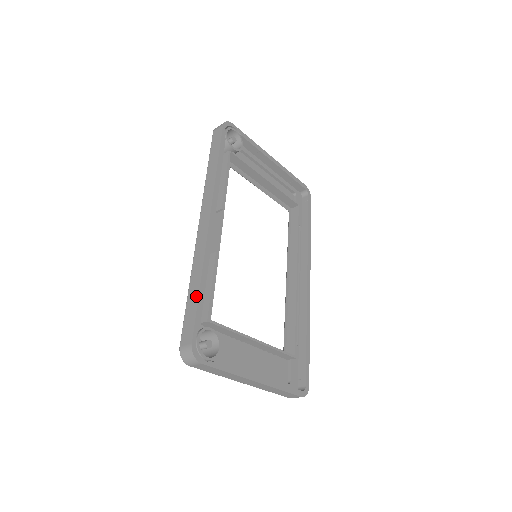
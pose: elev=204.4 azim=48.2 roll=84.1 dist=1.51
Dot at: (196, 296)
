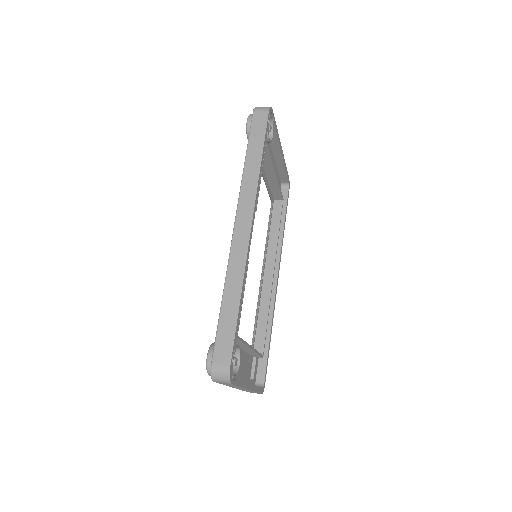
Dot at: (235, 312)
